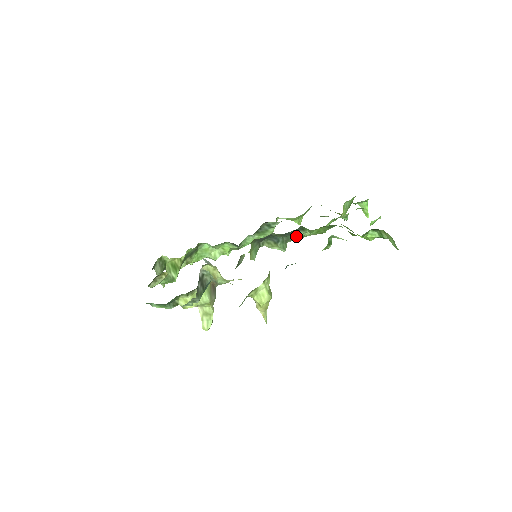
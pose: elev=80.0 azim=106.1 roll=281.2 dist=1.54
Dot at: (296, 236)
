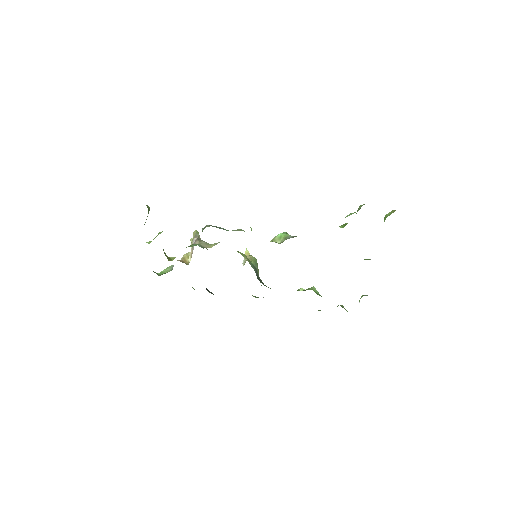
Dot at: occluded
